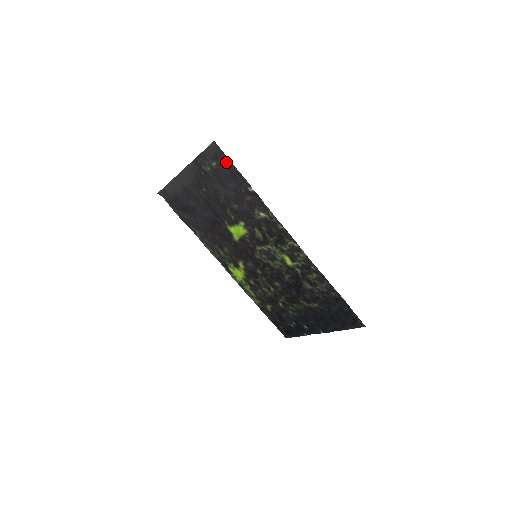
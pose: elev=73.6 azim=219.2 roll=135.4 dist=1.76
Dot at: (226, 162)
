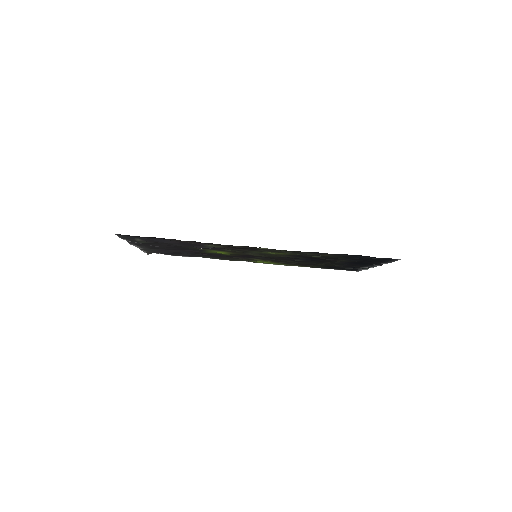
Dot at: occluded
